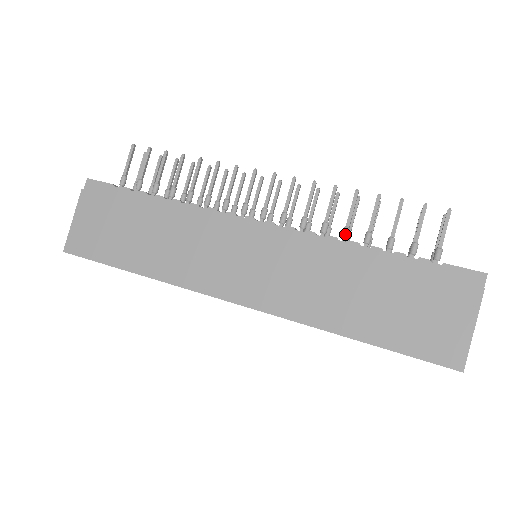
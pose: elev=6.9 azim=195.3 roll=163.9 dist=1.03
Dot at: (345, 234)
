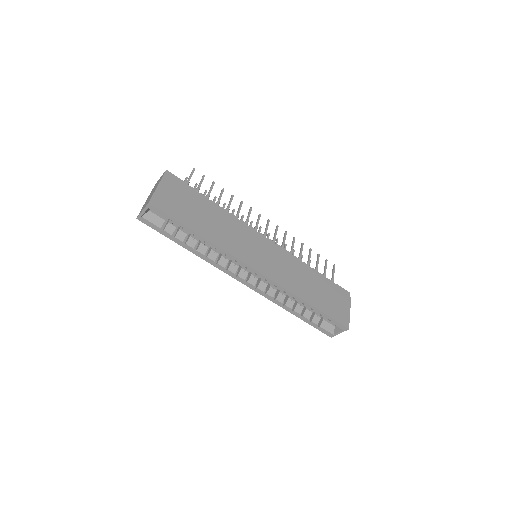
Dot at: occluded
